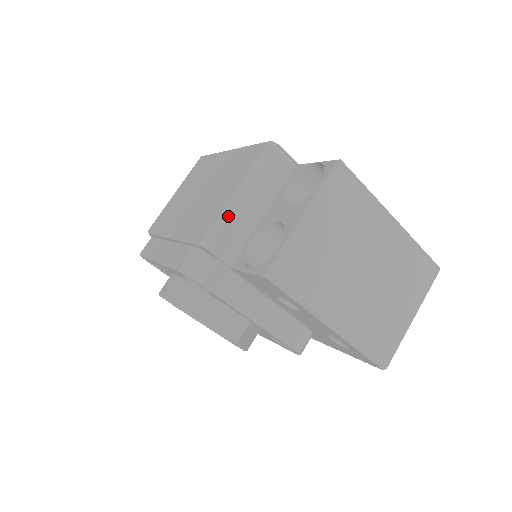
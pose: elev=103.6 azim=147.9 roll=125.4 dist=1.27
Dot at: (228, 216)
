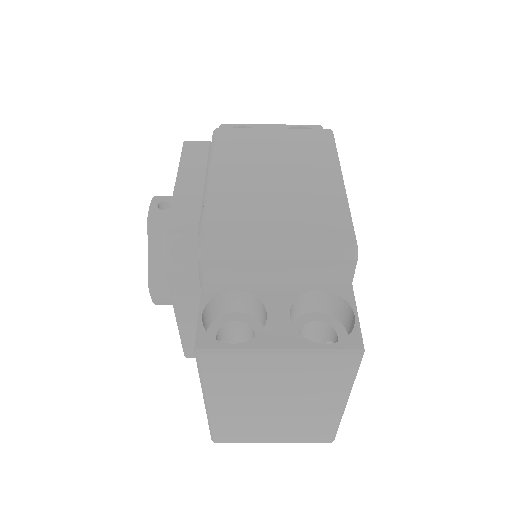
Dot at: (245, 258)
